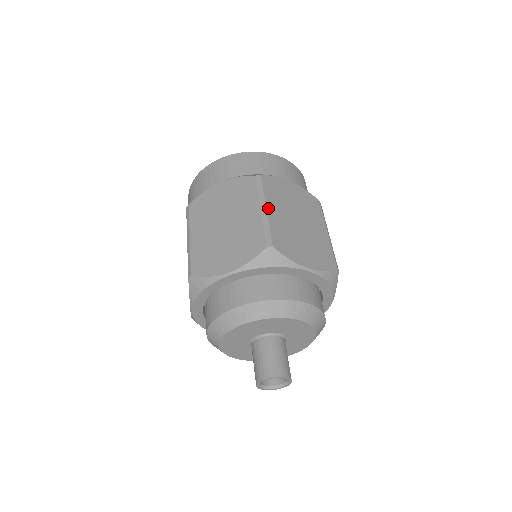
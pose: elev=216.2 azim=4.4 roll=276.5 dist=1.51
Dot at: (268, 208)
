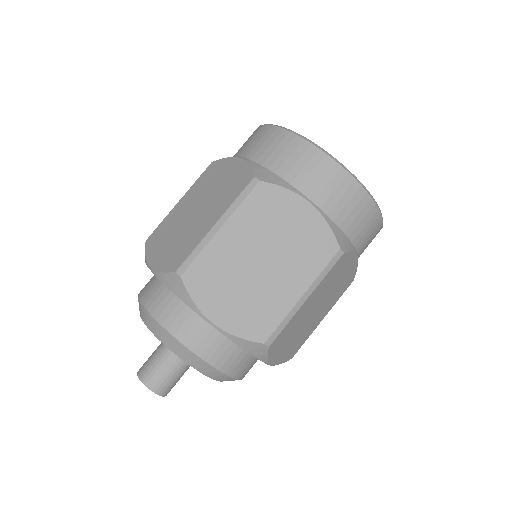
Dot at: (309, 298)
